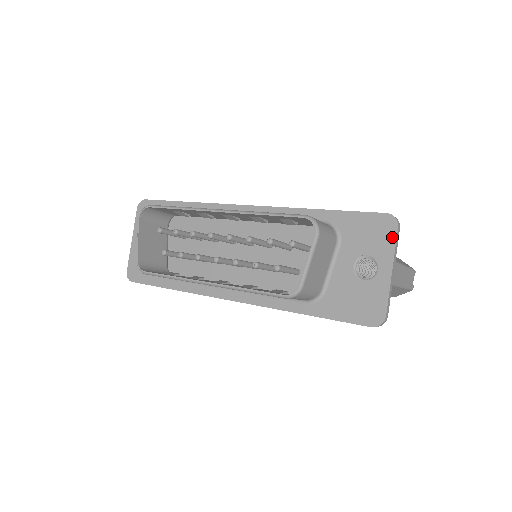
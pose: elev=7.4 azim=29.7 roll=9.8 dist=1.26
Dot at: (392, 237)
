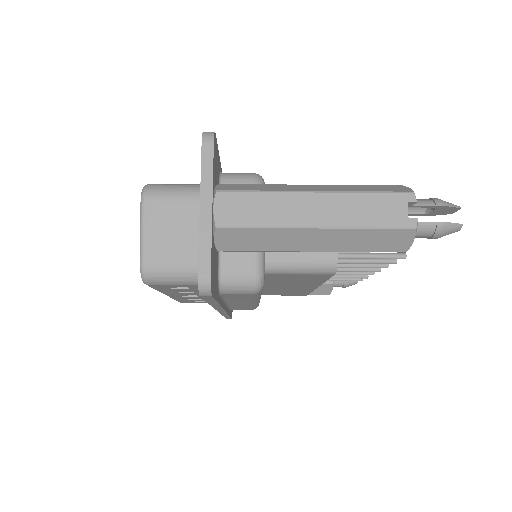
Dot at: (201, 160)
